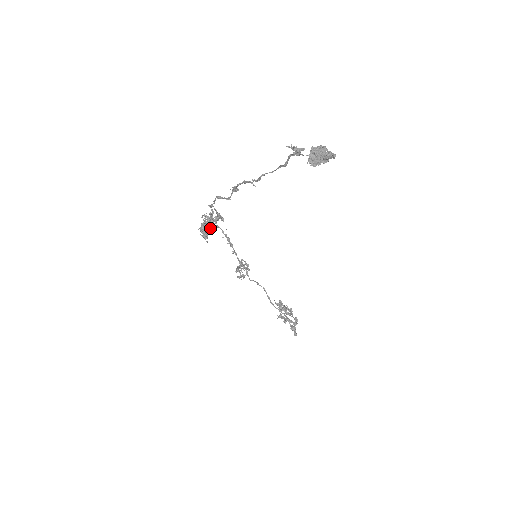
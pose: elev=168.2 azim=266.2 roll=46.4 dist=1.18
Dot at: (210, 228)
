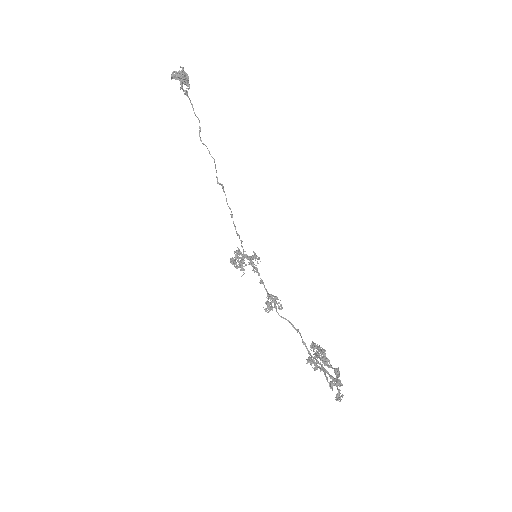
Dot at: (239, 257)
